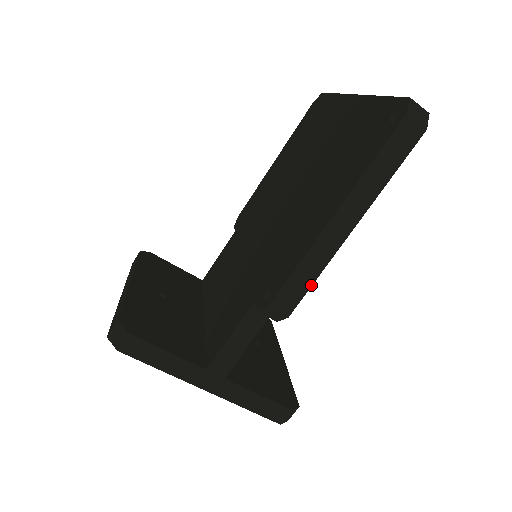
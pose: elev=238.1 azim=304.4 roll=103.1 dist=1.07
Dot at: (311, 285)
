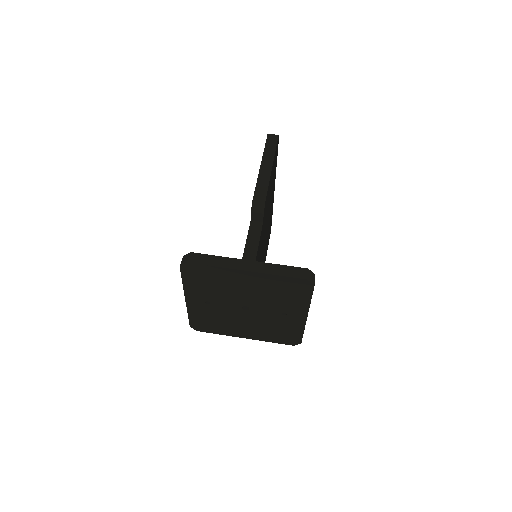
Dot at: (267, 188)
